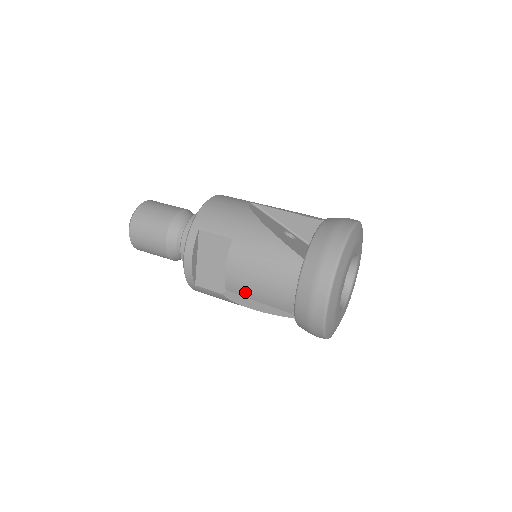
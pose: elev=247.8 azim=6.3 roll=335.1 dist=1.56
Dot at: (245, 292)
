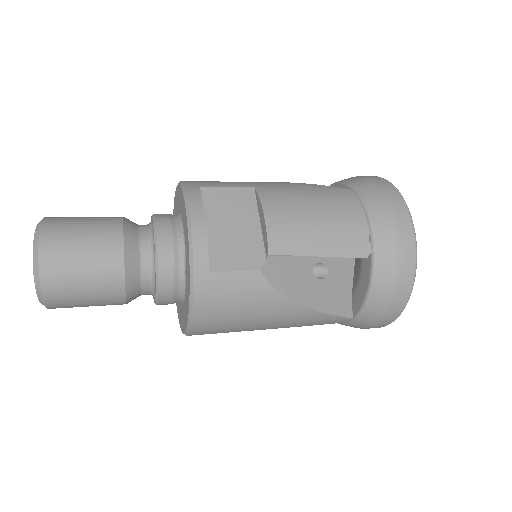
Dot at: (300, 244)
